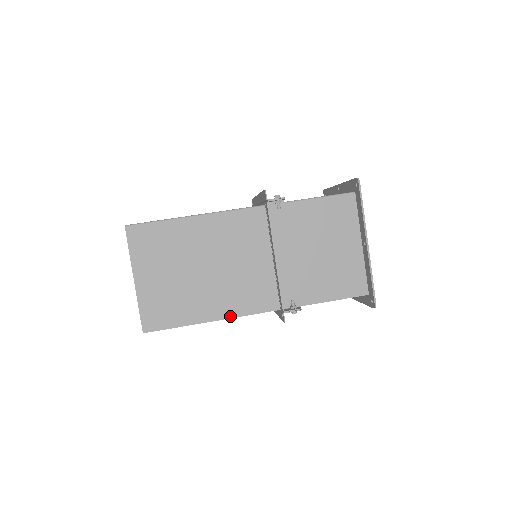
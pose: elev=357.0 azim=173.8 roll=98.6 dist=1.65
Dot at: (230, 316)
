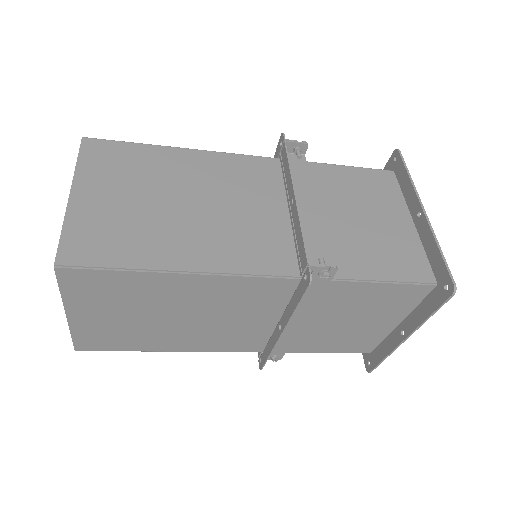
Dot at: (216, 270)
